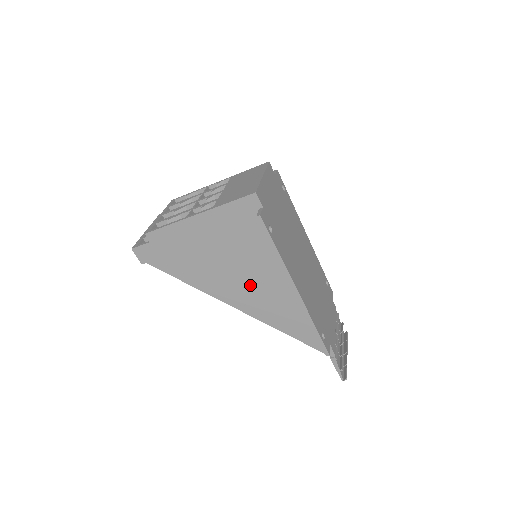
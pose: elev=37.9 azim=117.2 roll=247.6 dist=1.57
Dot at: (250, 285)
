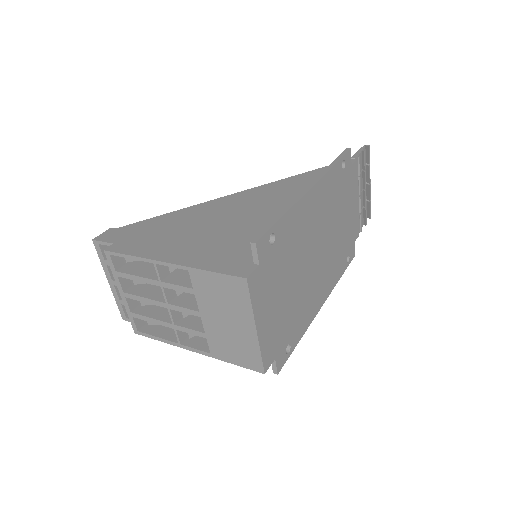
Dot at: occluded
